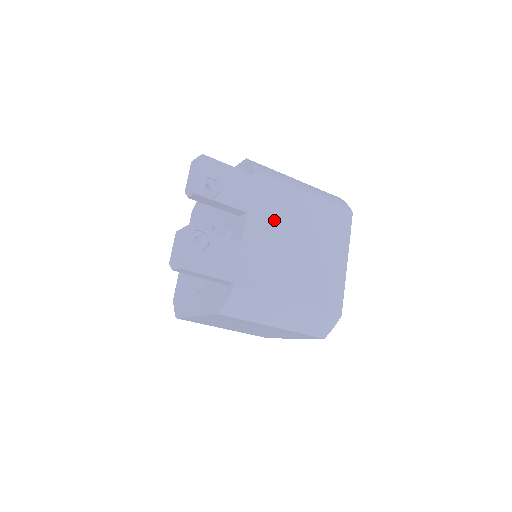
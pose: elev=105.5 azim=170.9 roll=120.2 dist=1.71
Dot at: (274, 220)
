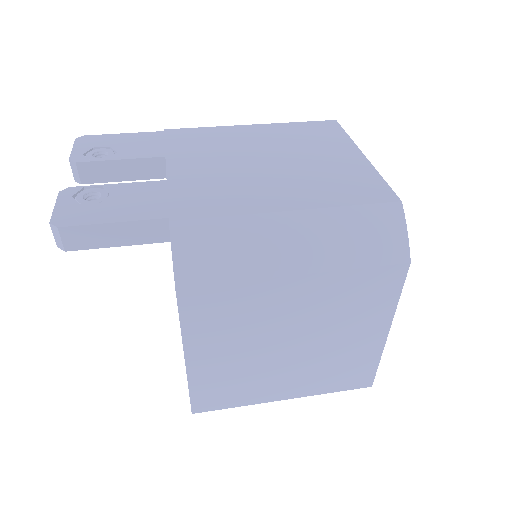
Dot at: (213, 152)
